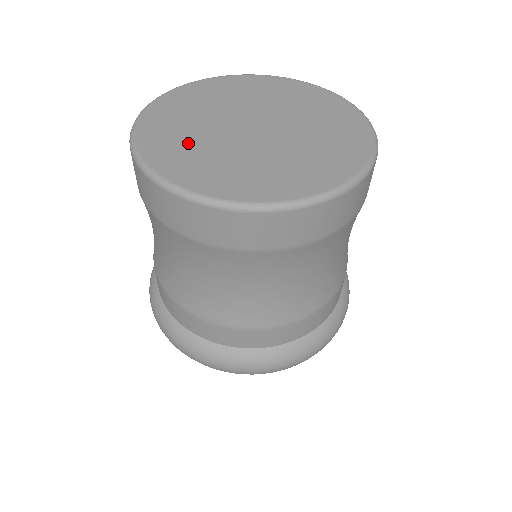
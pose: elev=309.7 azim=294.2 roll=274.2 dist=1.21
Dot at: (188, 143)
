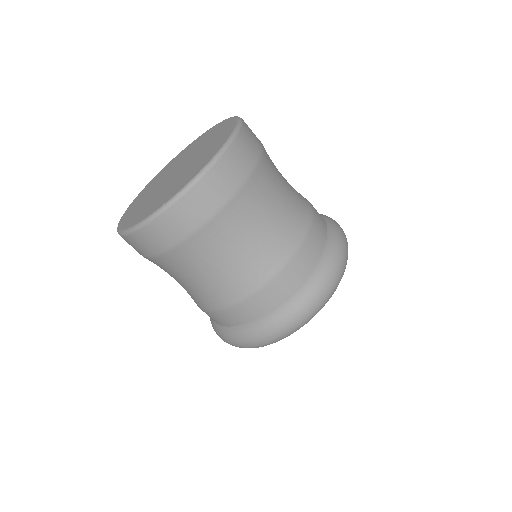
Dot at: (145, 195)
